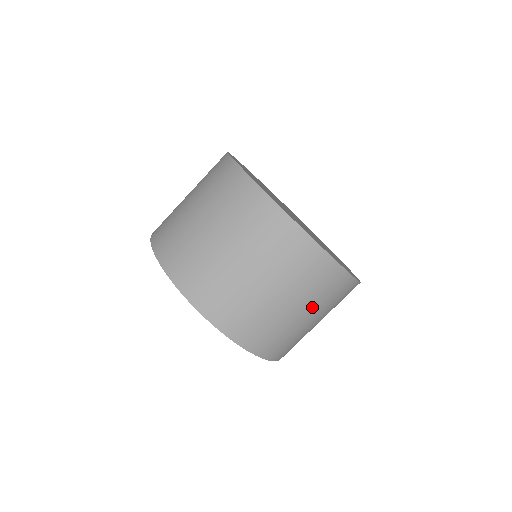
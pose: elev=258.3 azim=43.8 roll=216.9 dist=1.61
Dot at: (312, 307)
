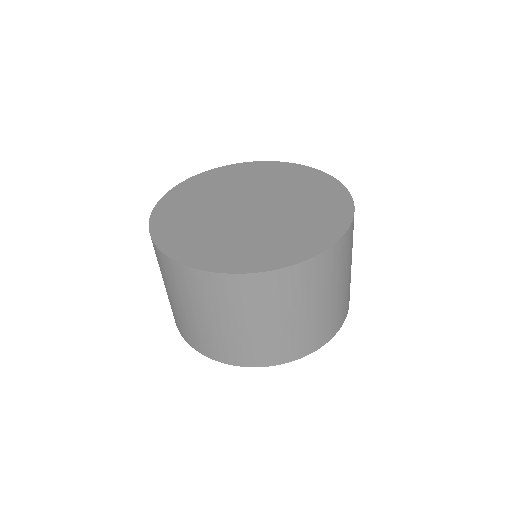
Dot at: (286, 310)
